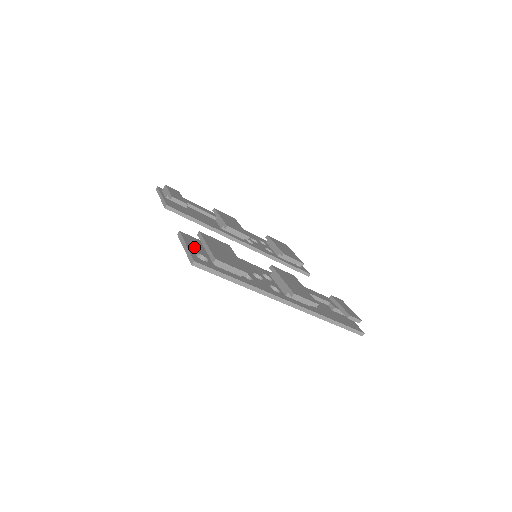
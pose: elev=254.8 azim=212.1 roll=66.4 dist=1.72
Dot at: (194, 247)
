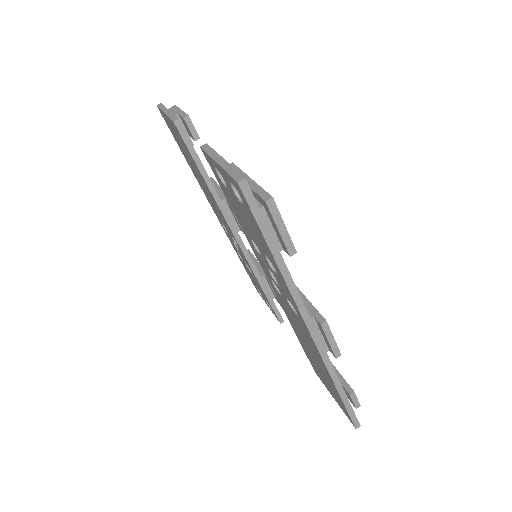
Dot at: occluded
